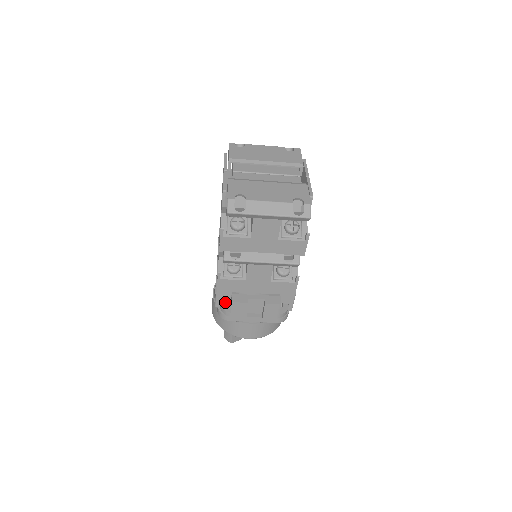
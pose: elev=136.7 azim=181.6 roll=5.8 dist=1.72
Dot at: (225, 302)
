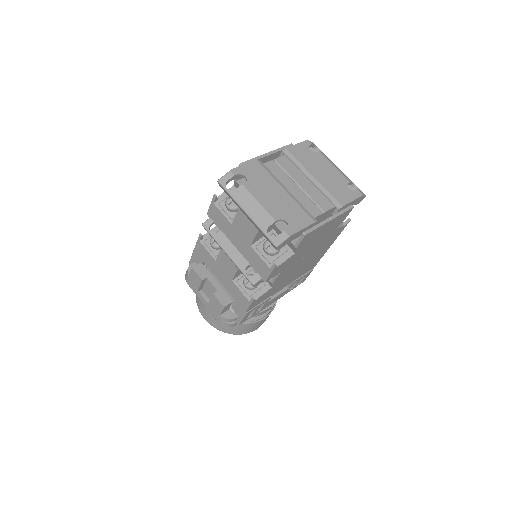
Dot at: occluded
